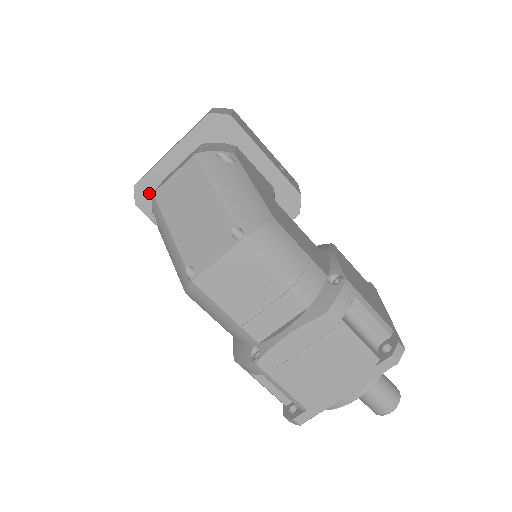
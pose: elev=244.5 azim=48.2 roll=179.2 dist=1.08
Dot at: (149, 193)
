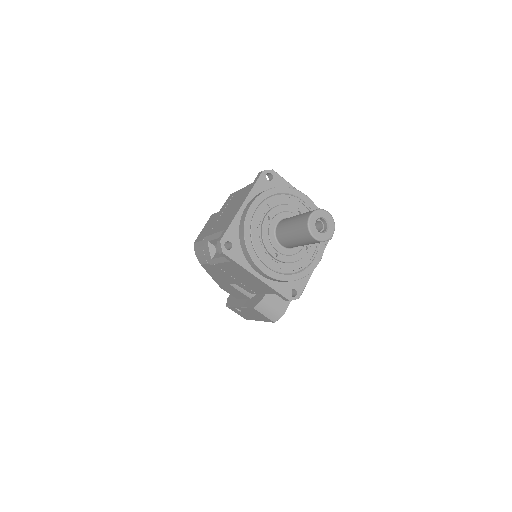
Dot at: (232, 296)
